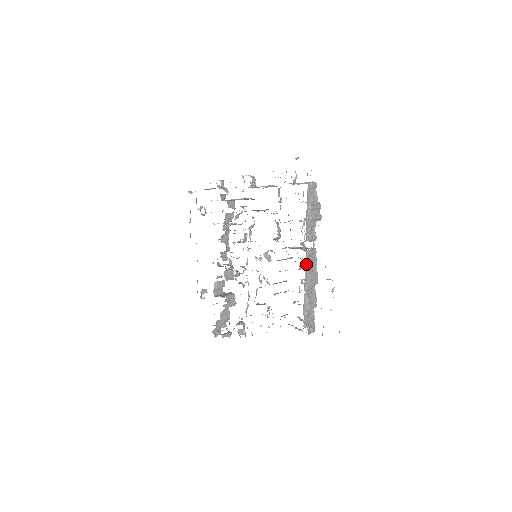
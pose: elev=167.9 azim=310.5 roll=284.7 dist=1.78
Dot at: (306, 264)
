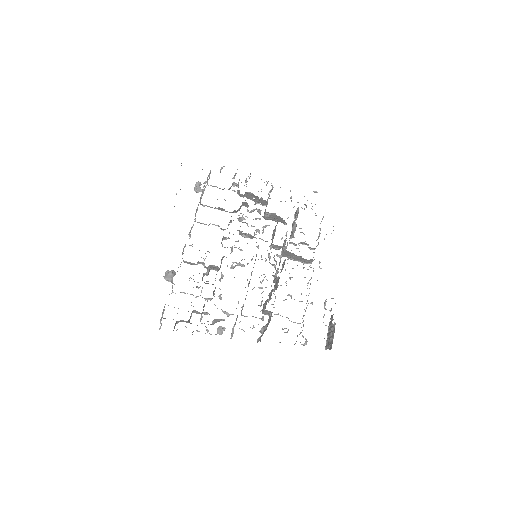
Dot at: occluded
